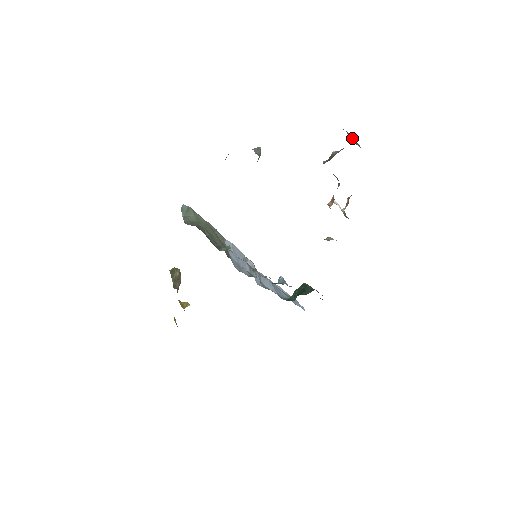
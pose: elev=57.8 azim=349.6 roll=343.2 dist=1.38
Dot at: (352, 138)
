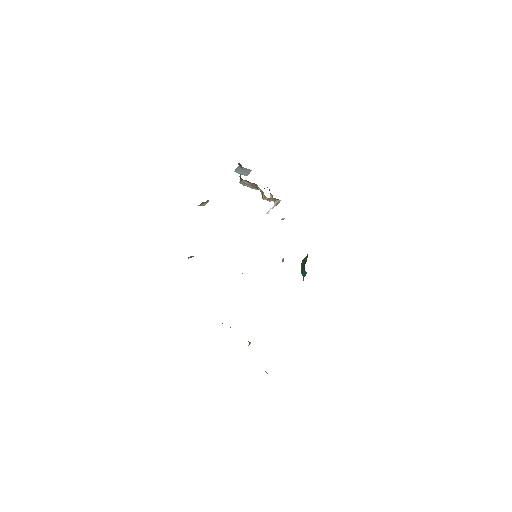
Dot at: (242, 171)
